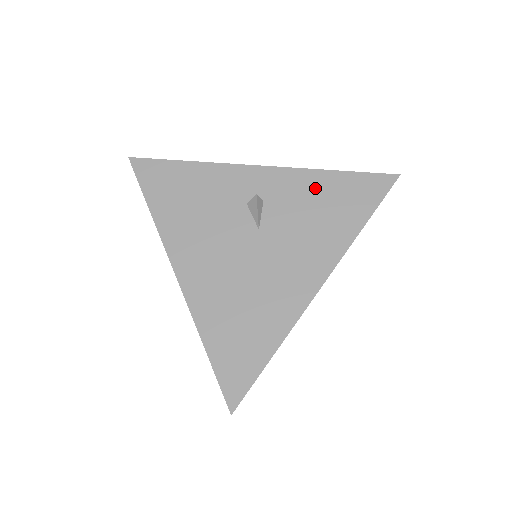
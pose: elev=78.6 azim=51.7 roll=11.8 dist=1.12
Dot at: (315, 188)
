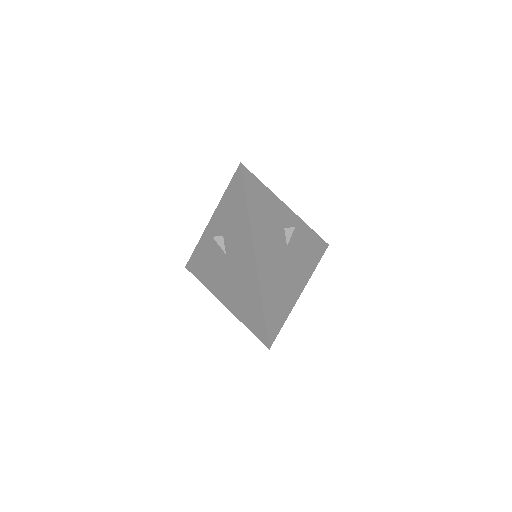
Dot at: (306, 235)
